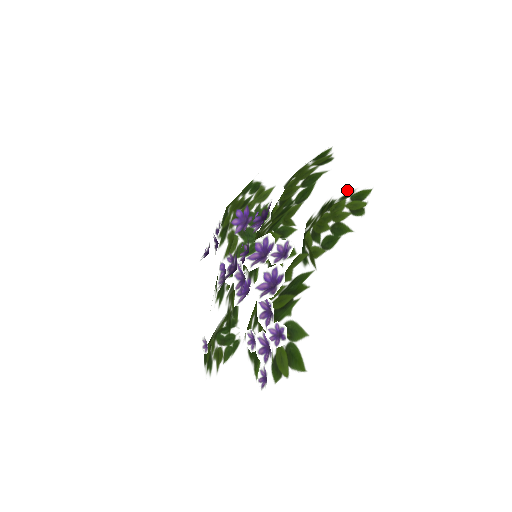
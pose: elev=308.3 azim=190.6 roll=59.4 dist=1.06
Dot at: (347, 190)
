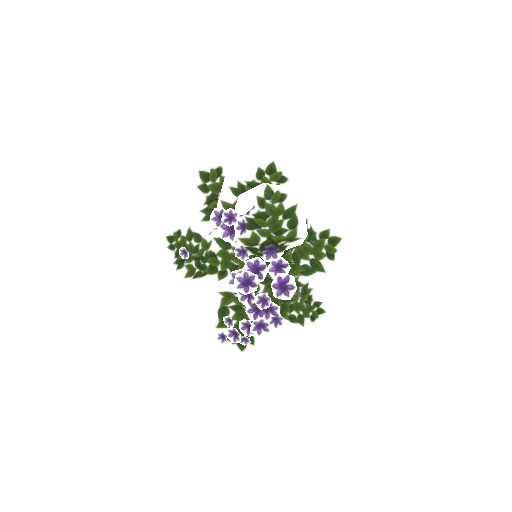
Dot at: (320, 297)
